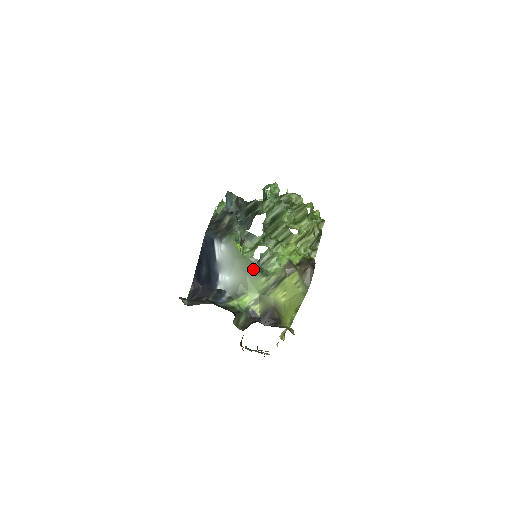
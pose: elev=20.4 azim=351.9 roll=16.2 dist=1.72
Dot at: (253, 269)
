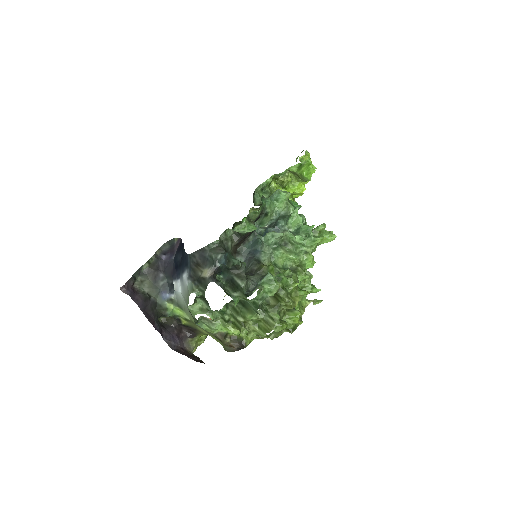
Dot at: occluded
